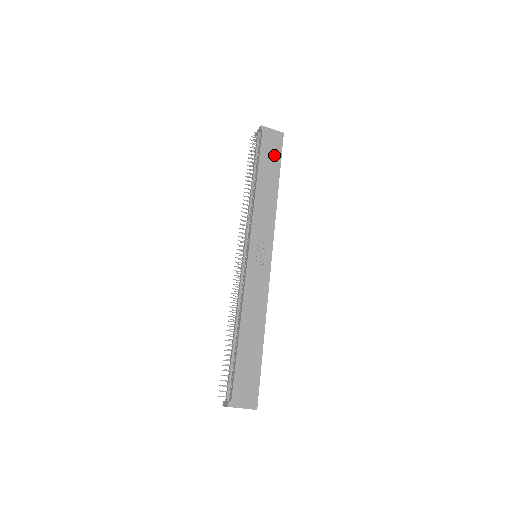
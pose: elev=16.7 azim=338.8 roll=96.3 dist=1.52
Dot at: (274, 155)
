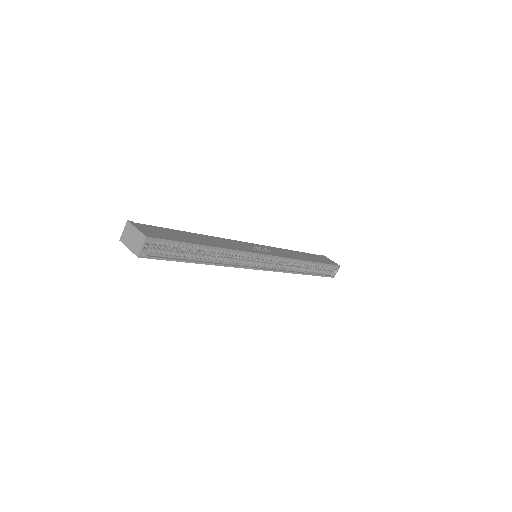
Dot at: (322, 260)
